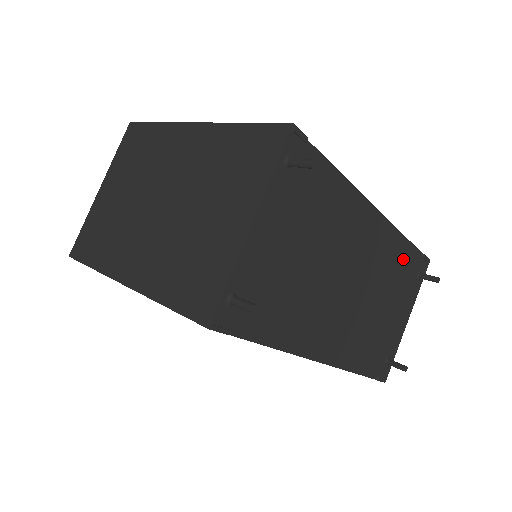
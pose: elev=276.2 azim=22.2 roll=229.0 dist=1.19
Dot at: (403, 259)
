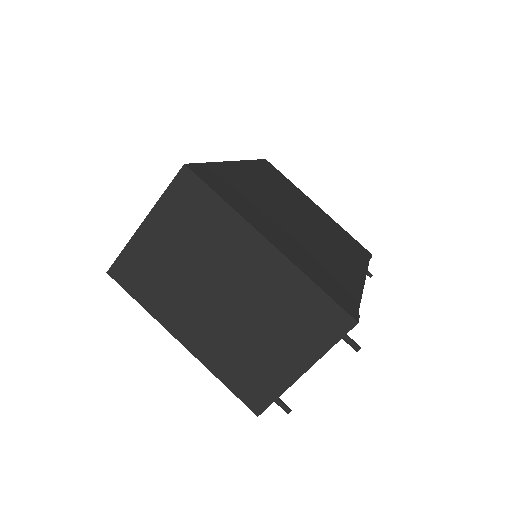
Dot at: occluded
